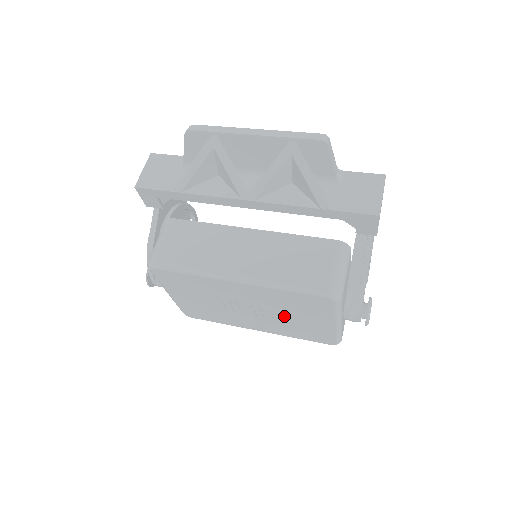
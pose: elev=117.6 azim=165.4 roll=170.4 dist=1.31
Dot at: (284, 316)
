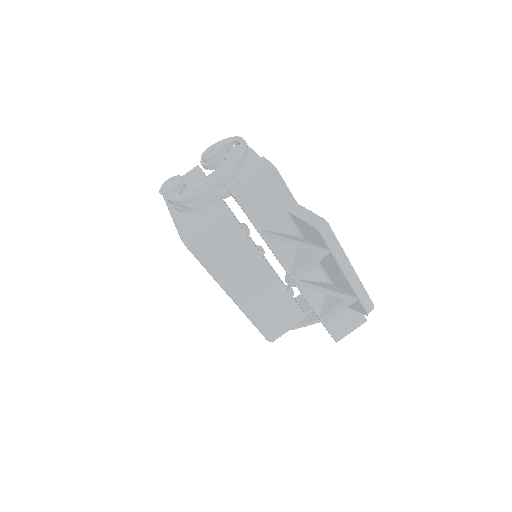
Dot at: occluded
